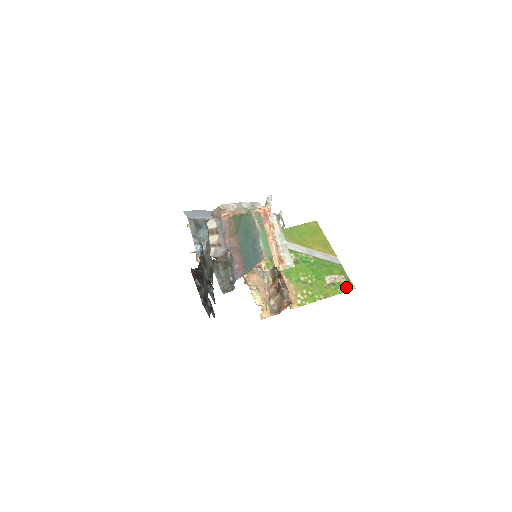
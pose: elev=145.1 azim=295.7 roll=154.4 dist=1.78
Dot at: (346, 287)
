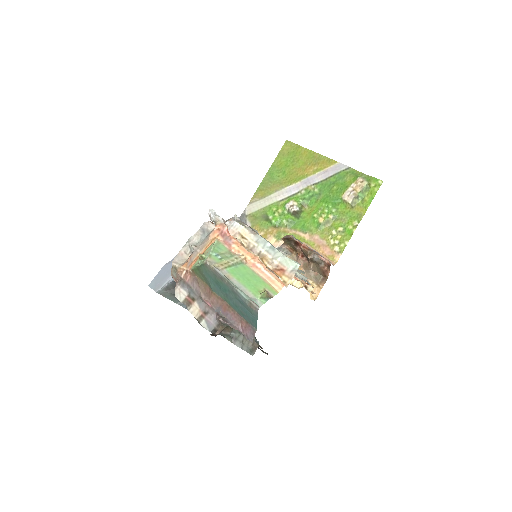
Dot at: (372, 189)
